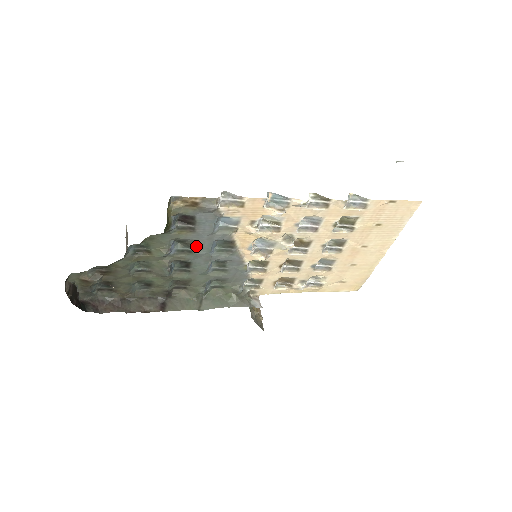
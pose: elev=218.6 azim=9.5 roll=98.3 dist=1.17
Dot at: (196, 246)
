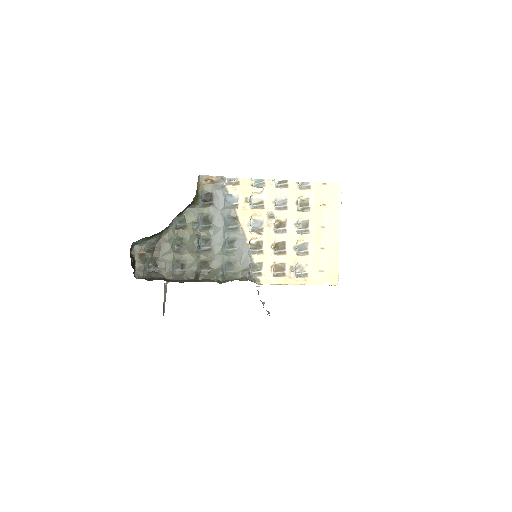
Dot at: (214, 221)
